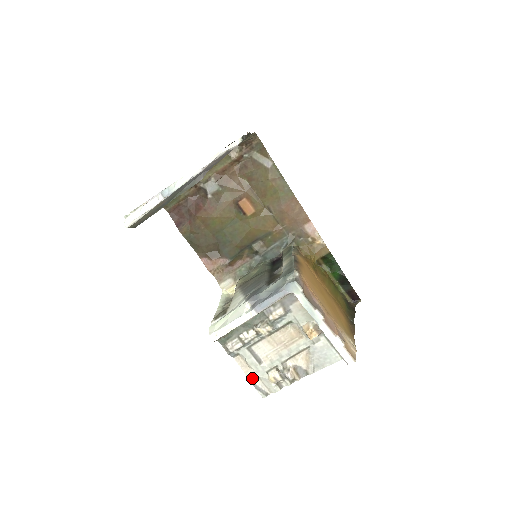
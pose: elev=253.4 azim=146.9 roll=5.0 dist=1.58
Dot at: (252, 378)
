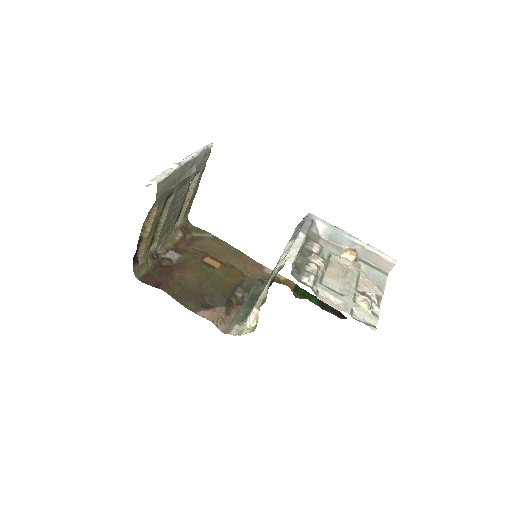
Dot at: (348, 311)
